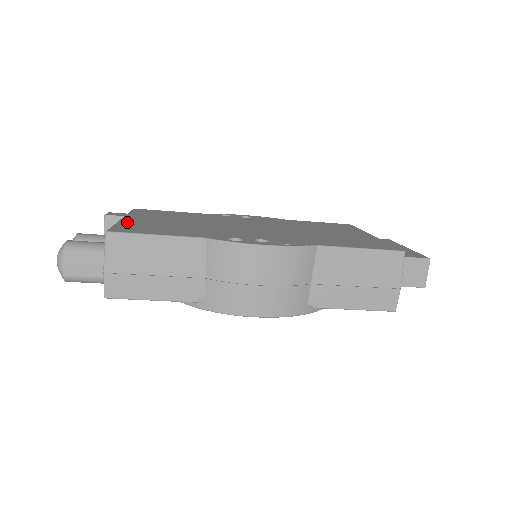
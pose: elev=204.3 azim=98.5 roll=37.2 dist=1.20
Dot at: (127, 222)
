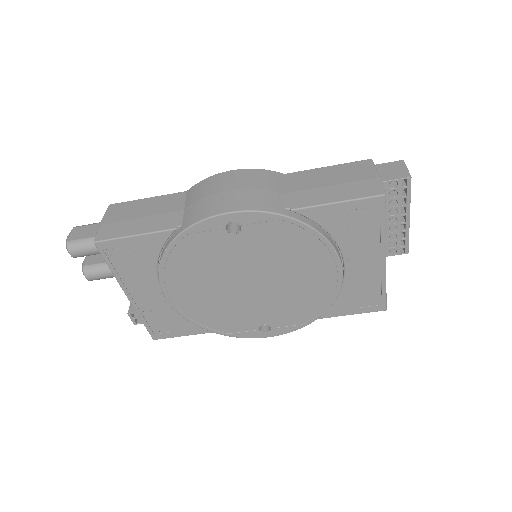
Dot at: occluded
